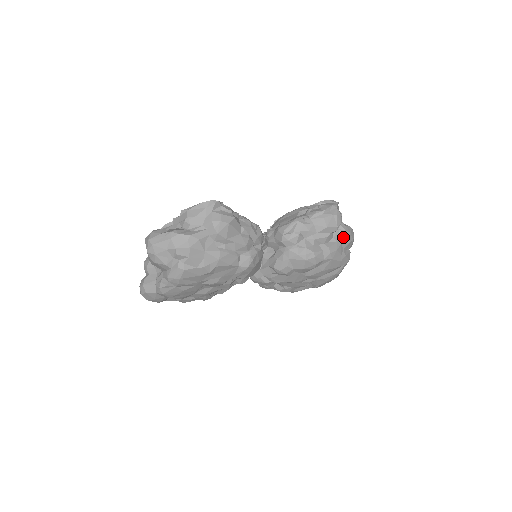
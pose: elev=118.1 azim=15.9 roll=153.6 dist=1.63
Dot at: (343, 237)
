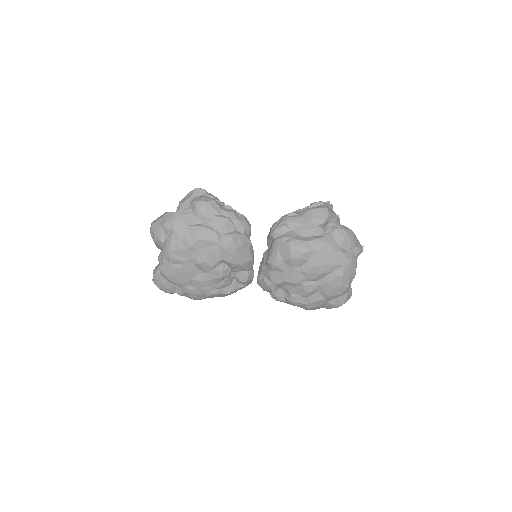
Dot at: (335, 232)
